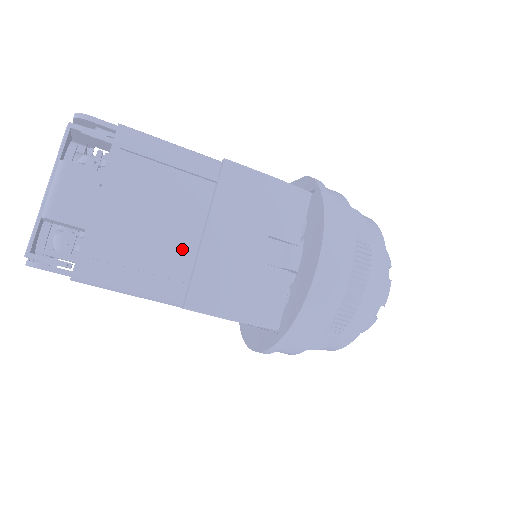
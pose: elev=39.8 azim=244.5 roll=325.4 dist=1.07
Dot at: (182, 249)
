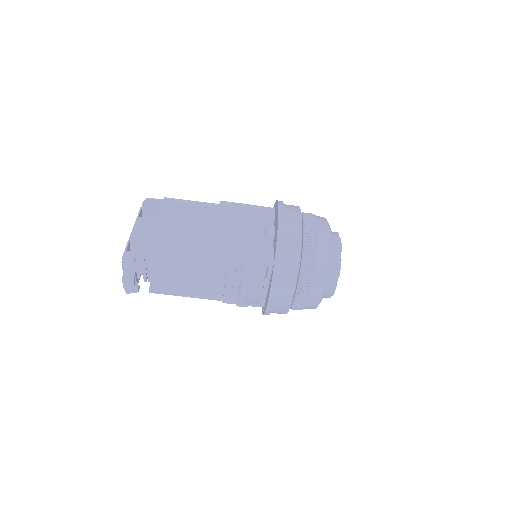
Dot at: (205, 237)
